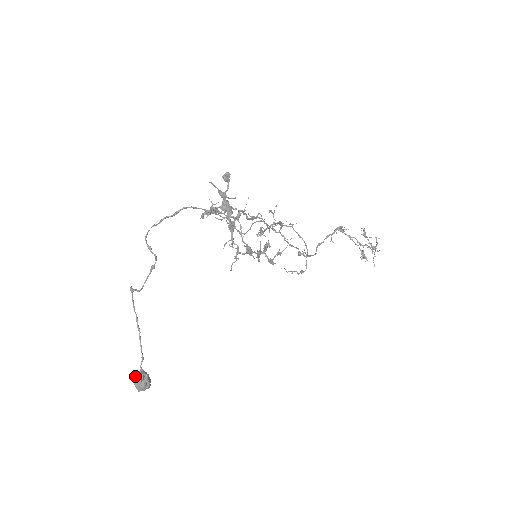
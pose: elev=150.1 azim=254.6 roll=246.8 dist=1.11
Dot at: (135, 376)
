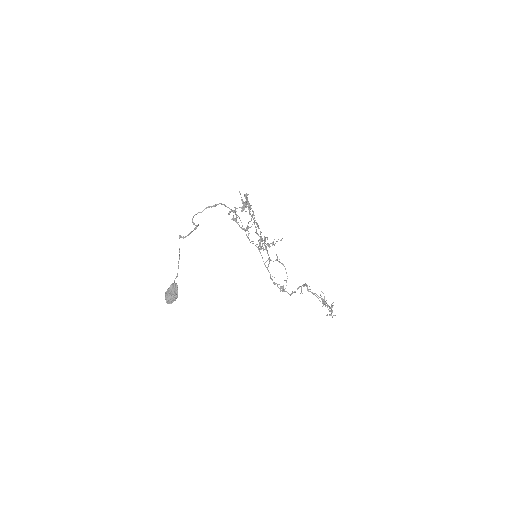
Dot at: (167, 291)
